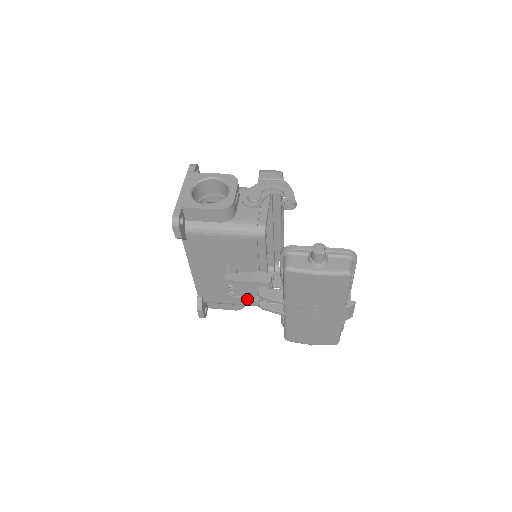
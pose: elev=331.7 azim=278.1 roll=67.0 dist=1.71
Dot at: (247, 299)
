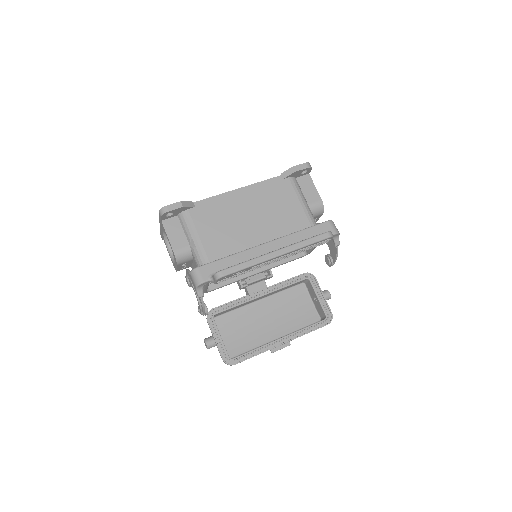
Dot at: occluded
